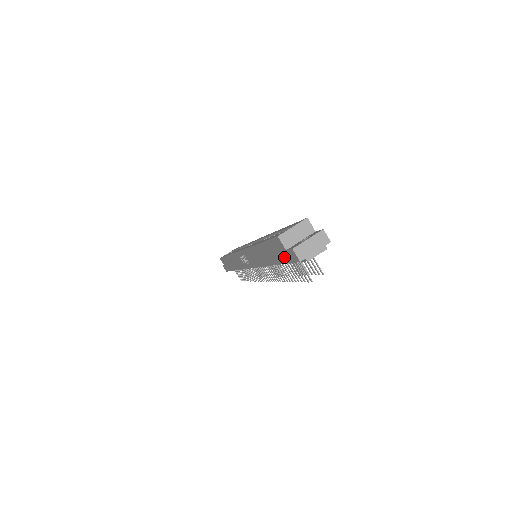
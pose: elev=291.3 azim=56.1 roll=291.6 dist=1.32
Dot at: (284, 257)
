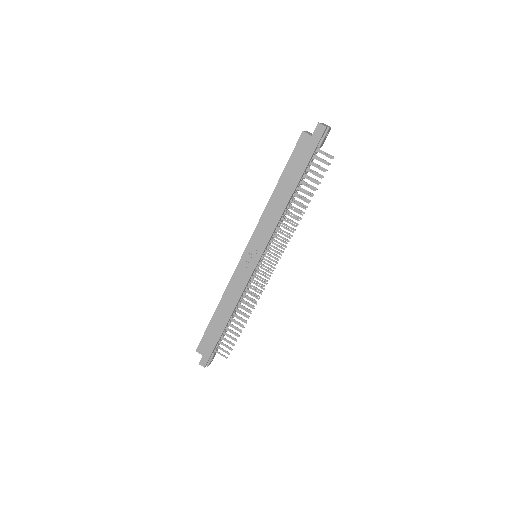
Dot at: (310, 149)
